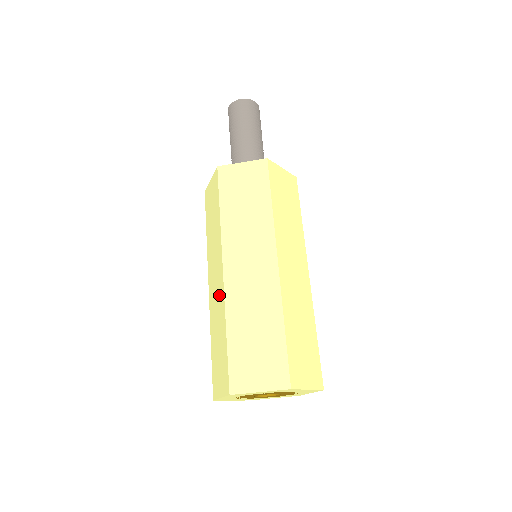
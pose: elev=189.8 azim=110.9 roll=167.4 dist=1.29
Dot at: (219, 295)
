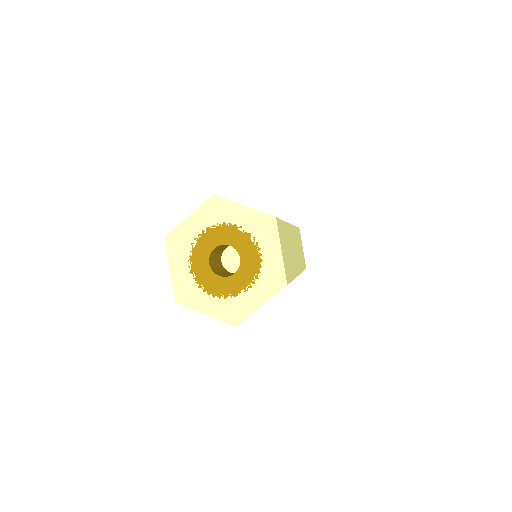
Dot at: occluded
